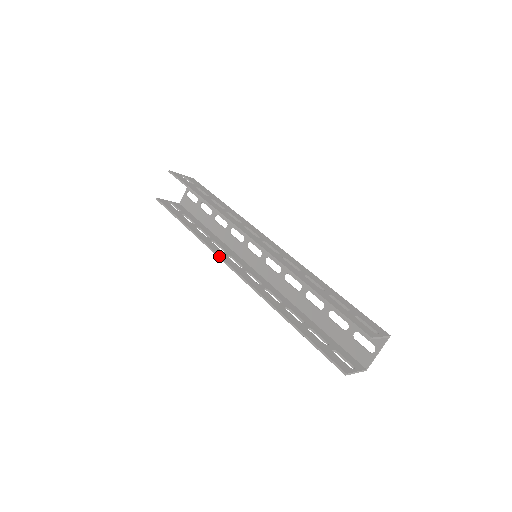
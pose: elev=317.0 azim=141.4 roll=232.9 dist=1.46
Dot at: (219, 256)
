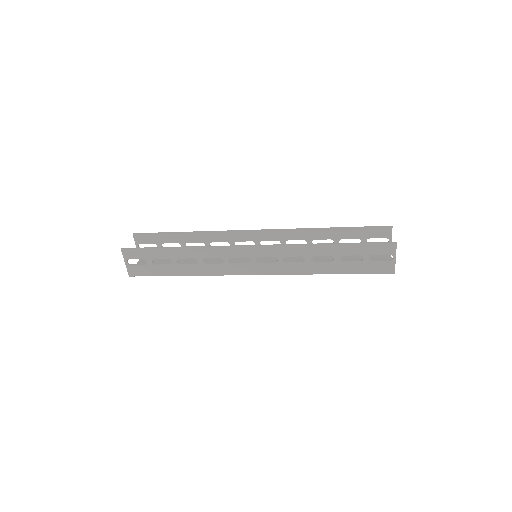
Dot at: (231, 245)
